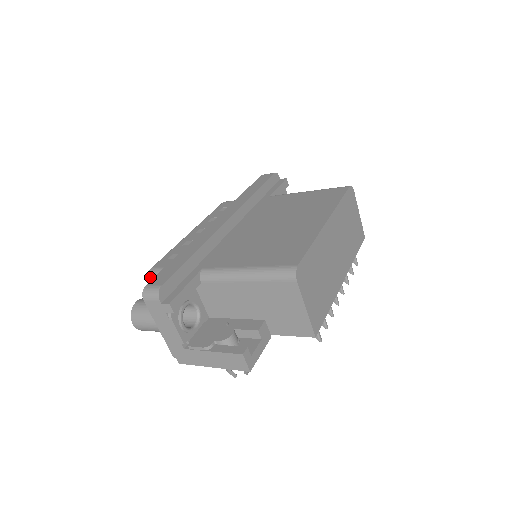
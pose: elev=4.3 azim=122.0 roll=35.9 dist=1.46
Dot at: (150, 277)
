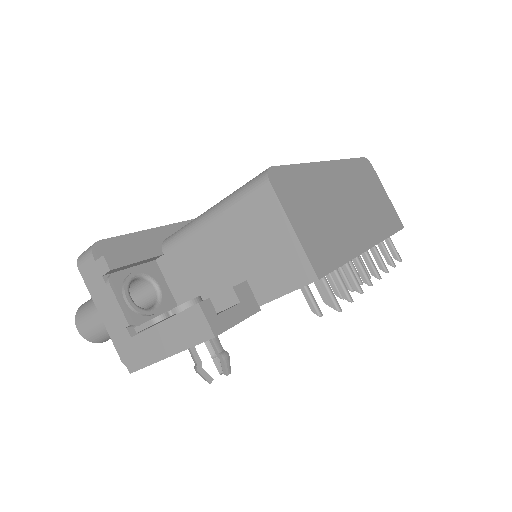
Dot at: occluded
